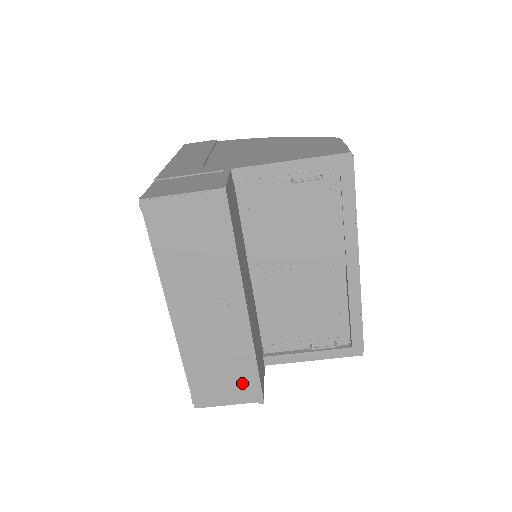
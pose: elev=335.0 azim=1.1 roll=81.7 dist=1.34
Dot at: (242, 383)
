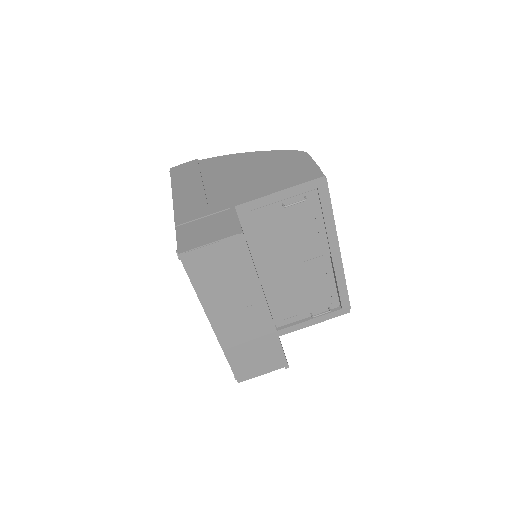
Dot at: (271, 358)
